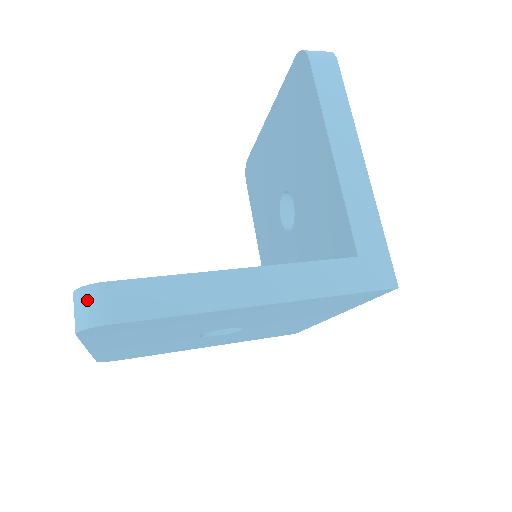
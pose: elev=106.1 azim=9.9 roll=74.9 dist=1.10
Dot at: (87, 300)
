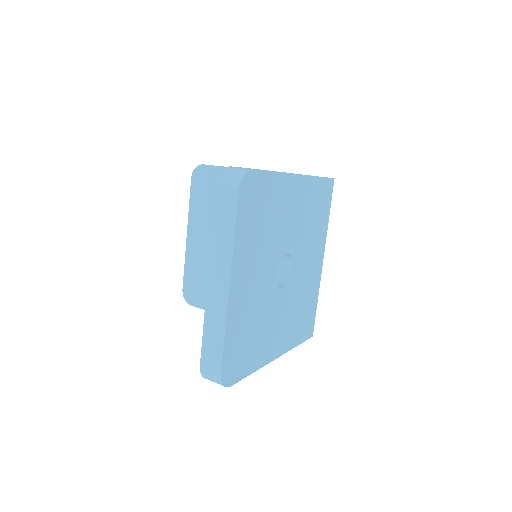
Dot at: (231, 171)
